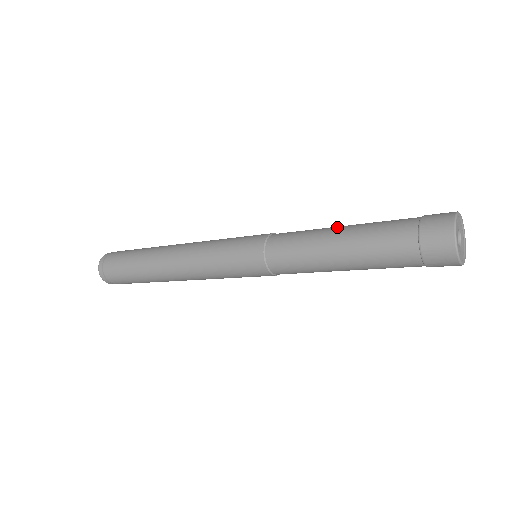
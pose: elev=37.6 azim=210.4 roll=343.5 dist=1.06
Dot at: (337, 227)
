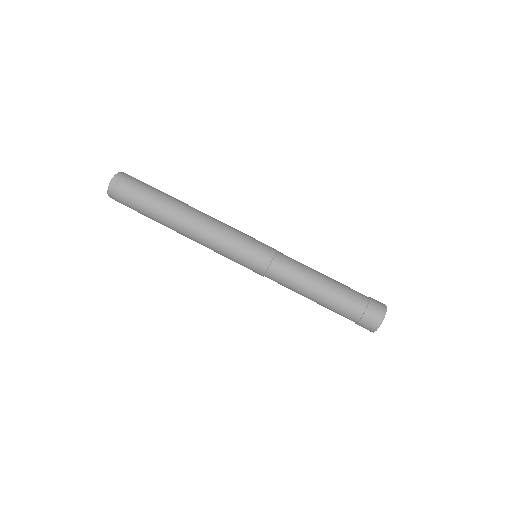
Dot at: (320, 279)
